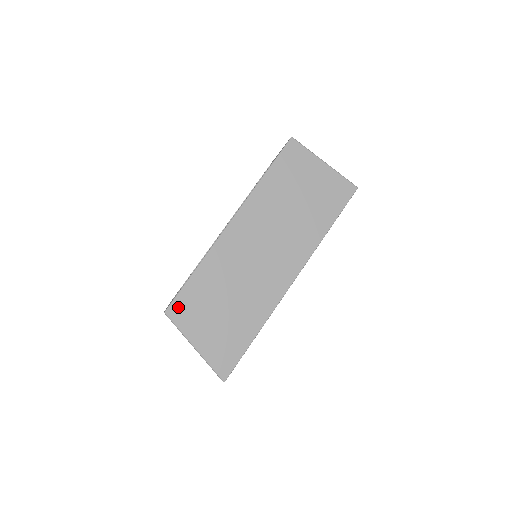
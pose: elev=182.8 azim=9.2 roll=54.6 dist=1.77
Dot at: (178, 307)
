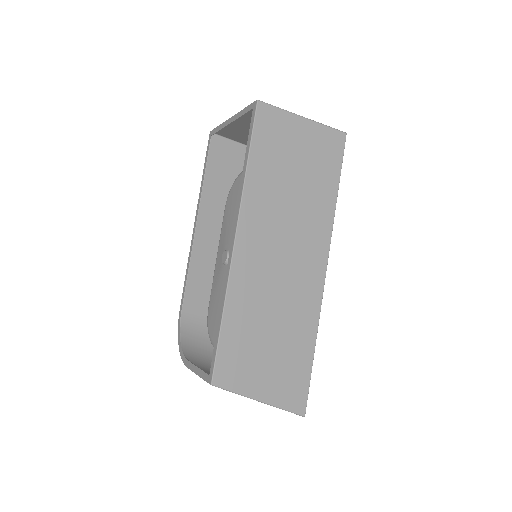
Dot at: (223, 370)
